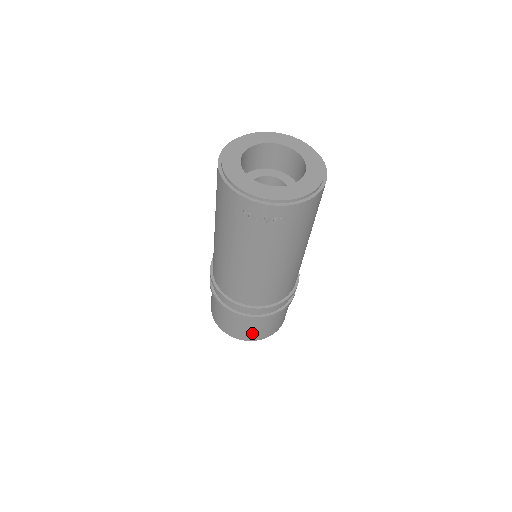
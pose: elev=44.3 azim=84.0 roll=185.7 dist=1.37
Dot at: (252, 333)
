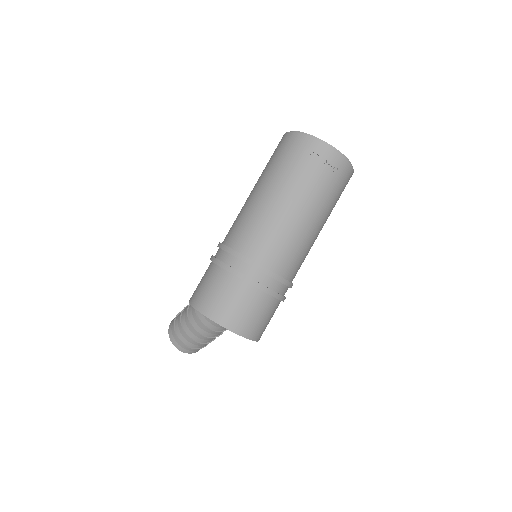
Dot at: (245, 319)
